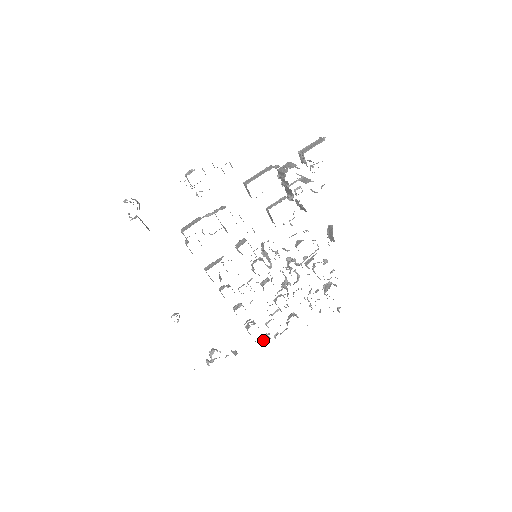
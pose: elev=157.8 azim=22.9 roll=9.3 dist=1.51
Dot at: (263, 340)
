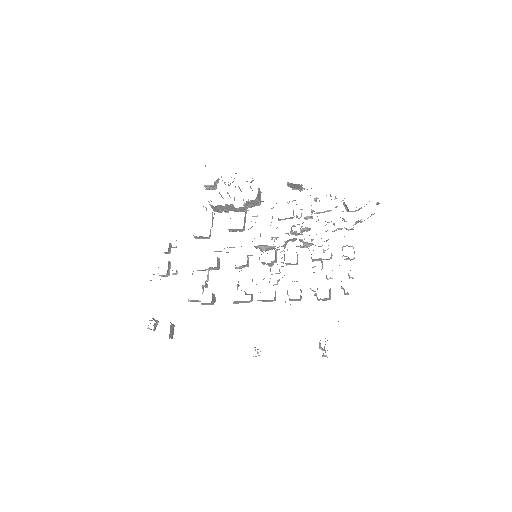
Dot at: occluded
